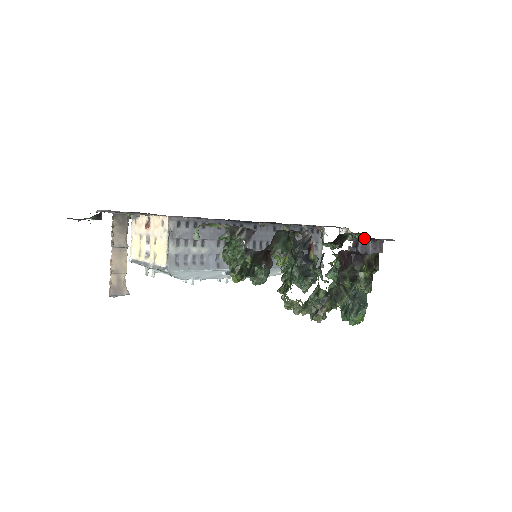
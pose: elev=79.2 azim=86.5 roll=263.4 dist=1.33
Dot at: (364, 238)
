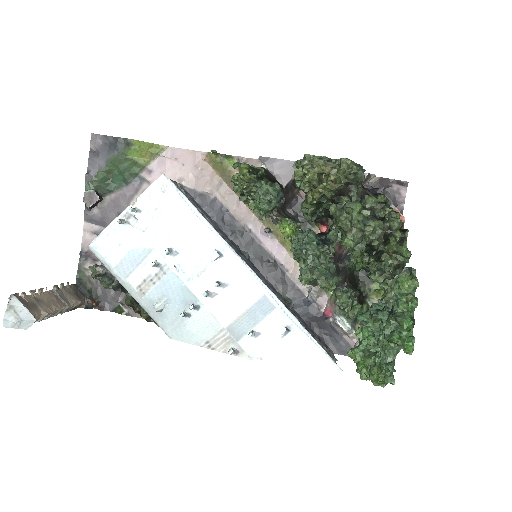
Dot at: occluded
